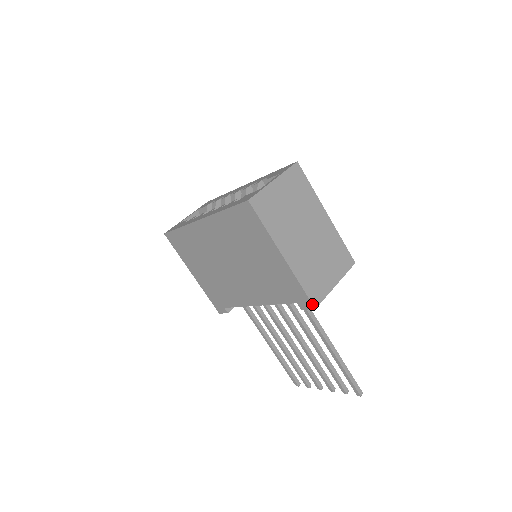
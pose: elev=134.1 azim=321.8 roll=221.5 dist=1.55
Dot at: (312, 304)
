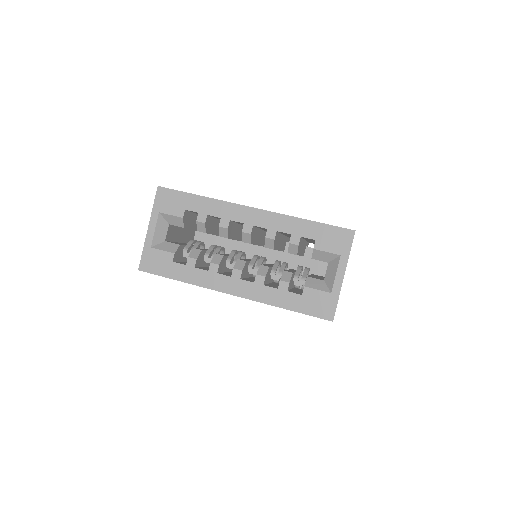
Dot at: occluded
